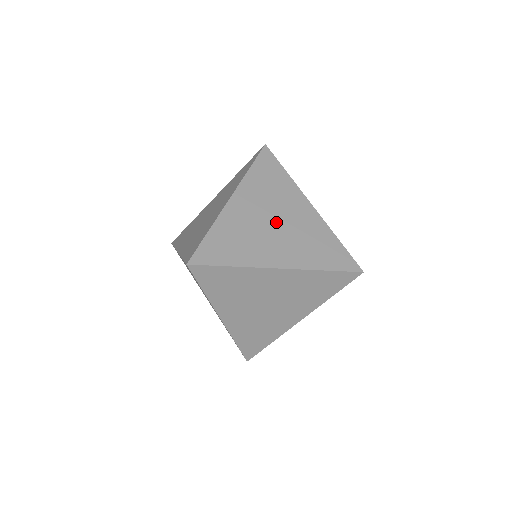
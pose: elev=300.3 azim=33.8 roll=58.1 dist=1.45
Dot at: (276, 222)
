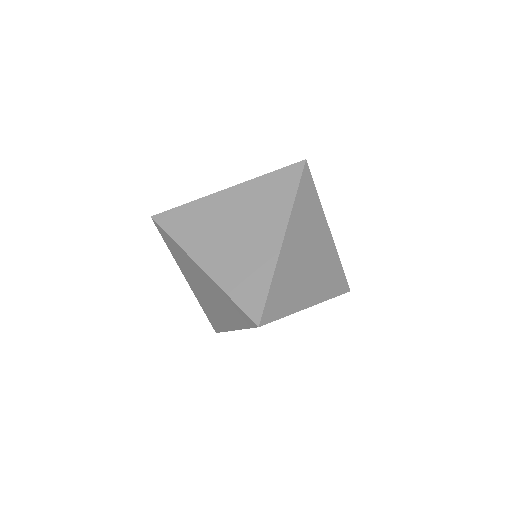
Dot at: occluded
